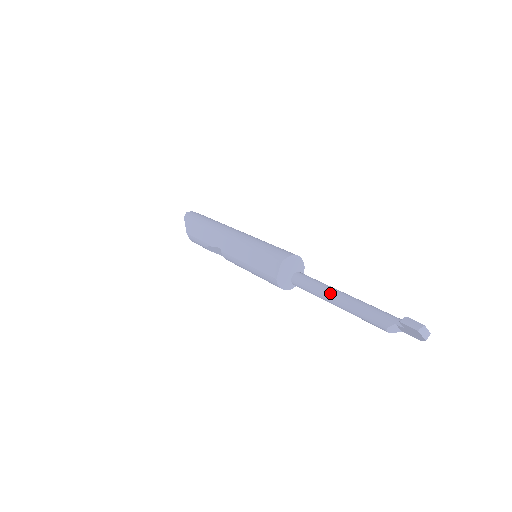
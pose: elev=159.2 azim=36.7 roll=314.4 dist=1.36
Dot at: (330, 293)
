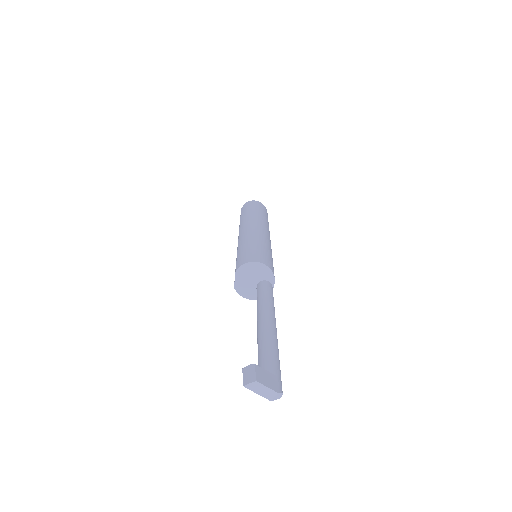
Dot at: (258, 313)
